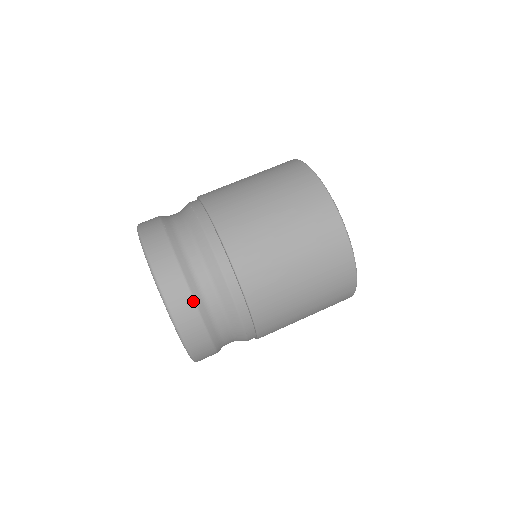
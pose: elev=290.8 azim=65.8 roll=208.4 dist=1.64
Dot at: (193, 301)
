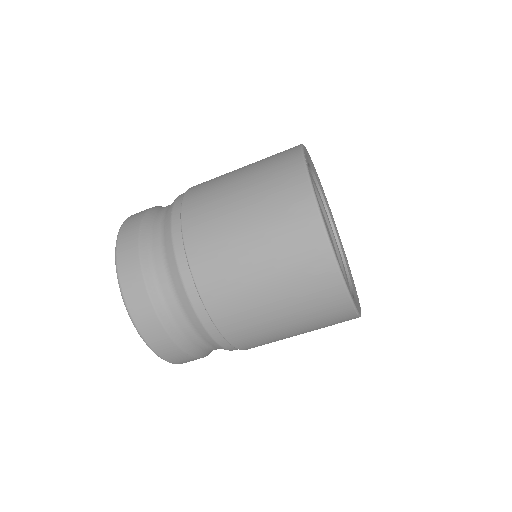
Dot at: (152, 307)
